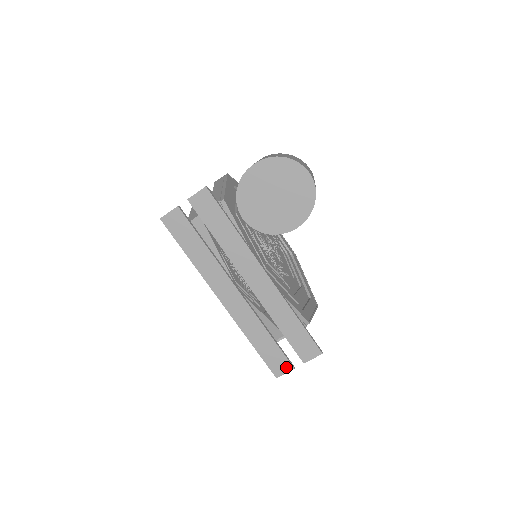
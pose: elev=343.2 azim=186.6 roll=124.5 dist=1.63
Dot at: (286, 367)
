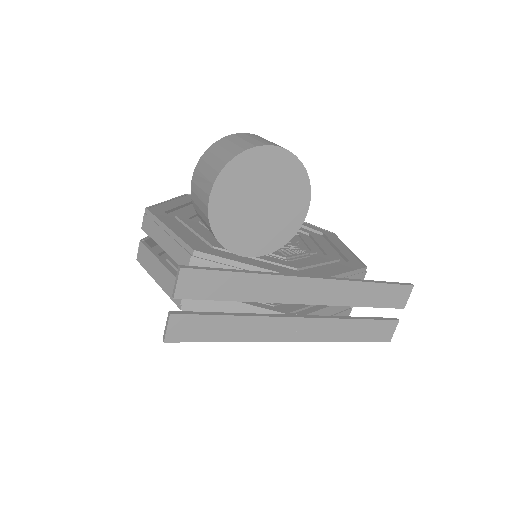
Dot at: (391, 327)
